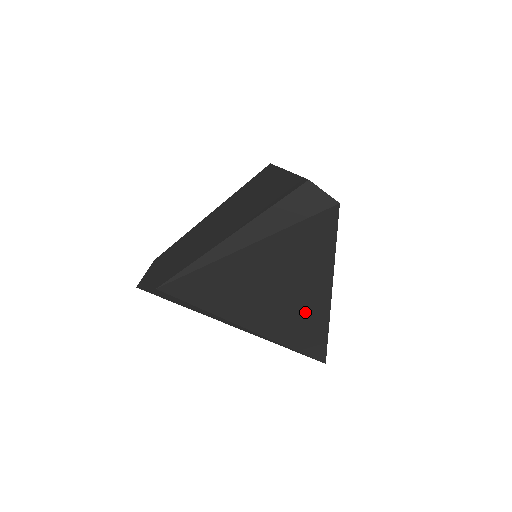
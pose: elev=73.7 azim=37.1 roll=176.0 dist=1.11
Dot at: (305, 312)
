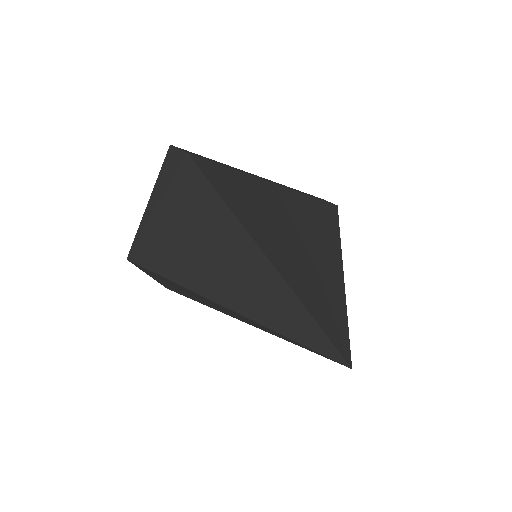
Dot at: (259, 282)
